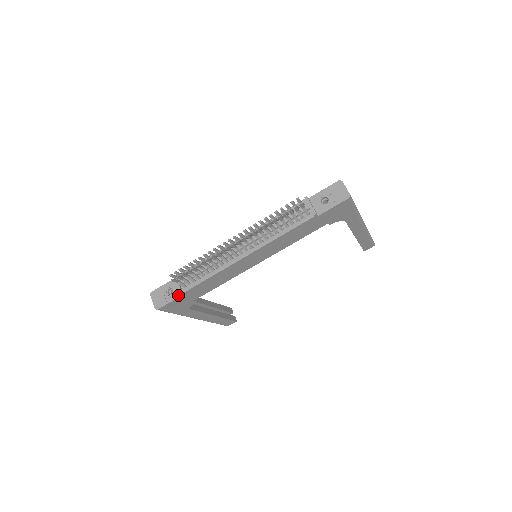
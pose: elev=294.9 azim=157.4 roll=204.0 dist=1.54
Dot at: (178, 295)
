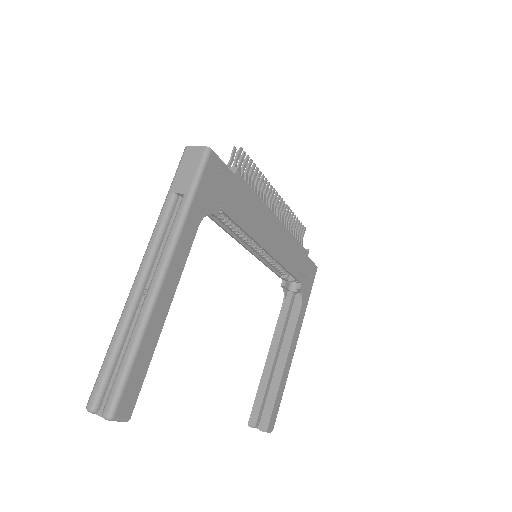
Dot at: (229, 171)
